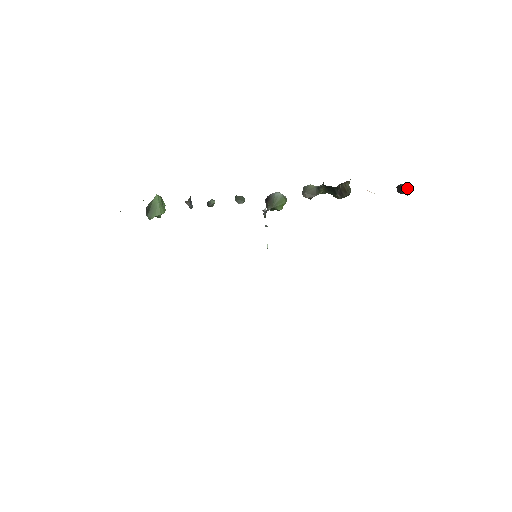
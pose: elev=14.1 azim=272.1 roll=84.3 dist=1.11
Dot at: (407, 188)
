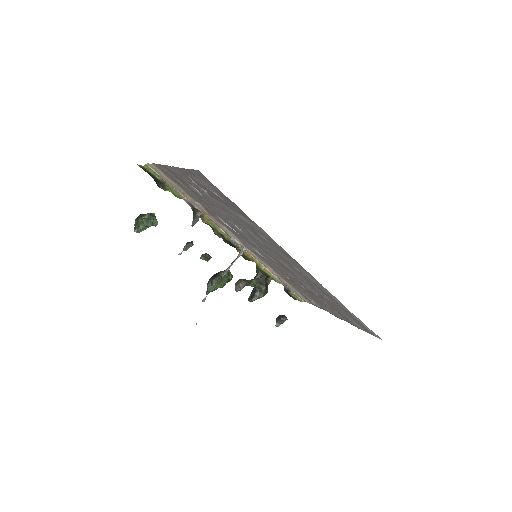
Dot at: (285, 316)
